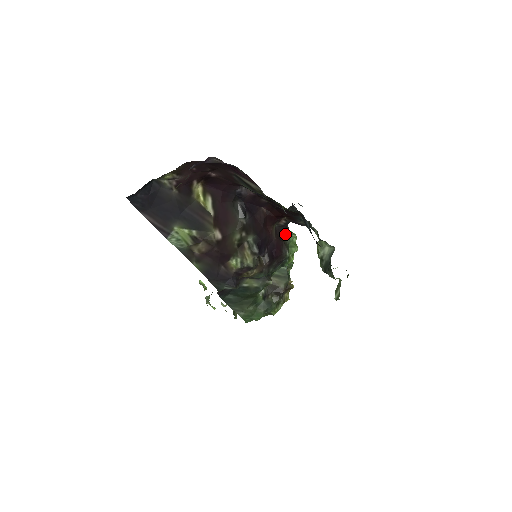
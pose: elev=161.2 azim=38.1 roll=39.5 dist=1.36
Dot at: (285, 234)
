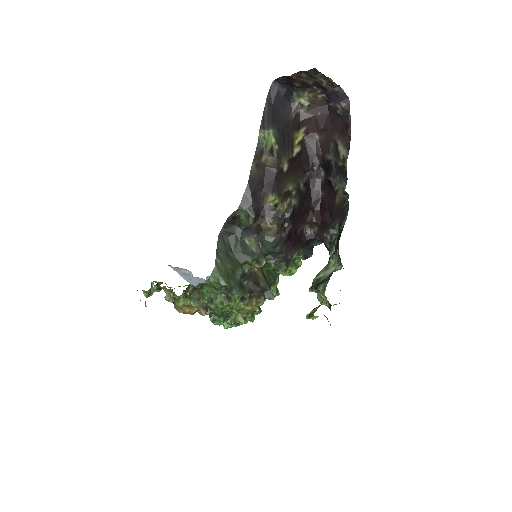
Dot at: (302, 246)
